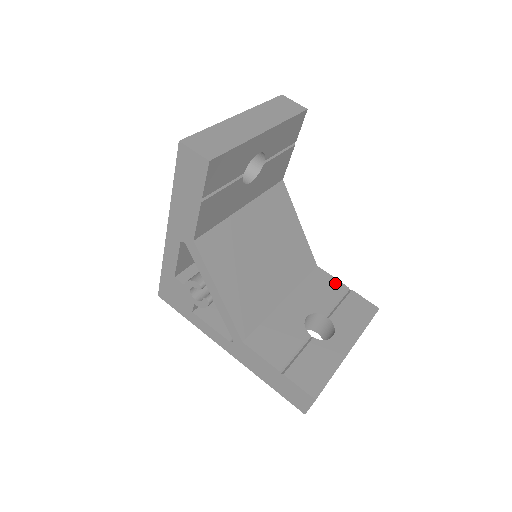
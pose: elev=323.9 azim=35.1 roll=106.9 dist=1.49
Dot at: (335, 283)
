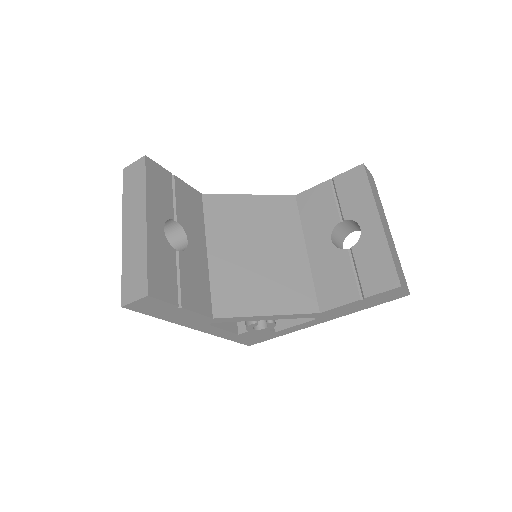
Dot at: (319, 190)
